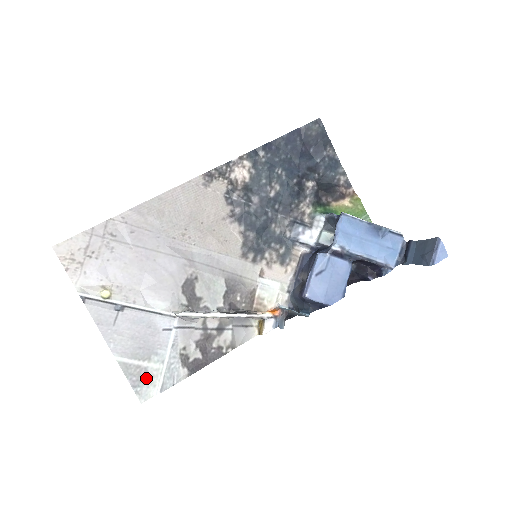
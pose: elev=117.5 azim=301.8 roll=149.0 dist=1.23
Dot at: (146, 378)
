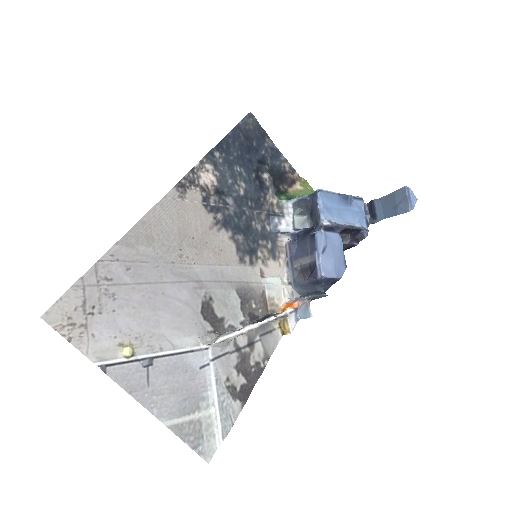
Dot at: (203, 431)
